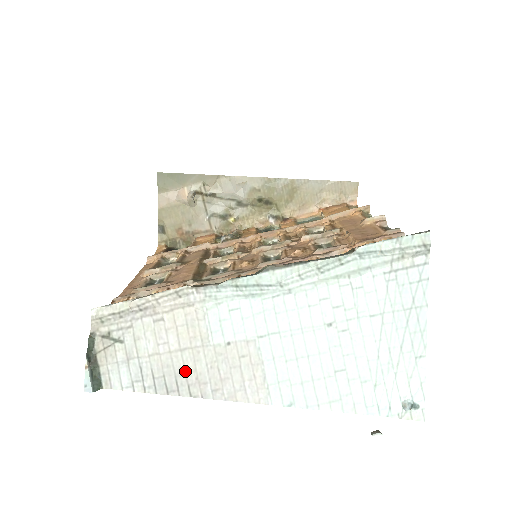
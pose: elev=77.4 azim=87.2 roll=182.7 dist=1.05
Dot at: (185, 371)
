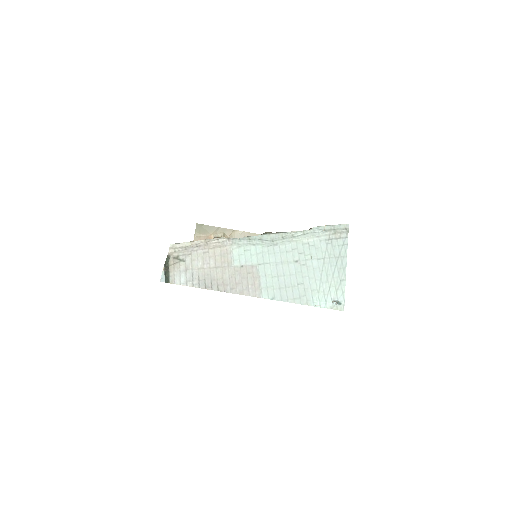
Dot at: (217, 278)
